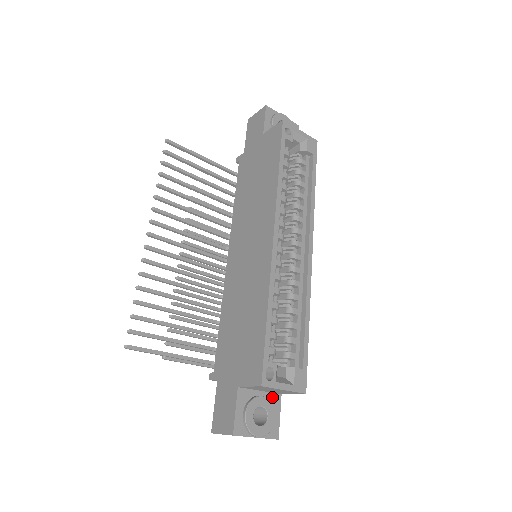
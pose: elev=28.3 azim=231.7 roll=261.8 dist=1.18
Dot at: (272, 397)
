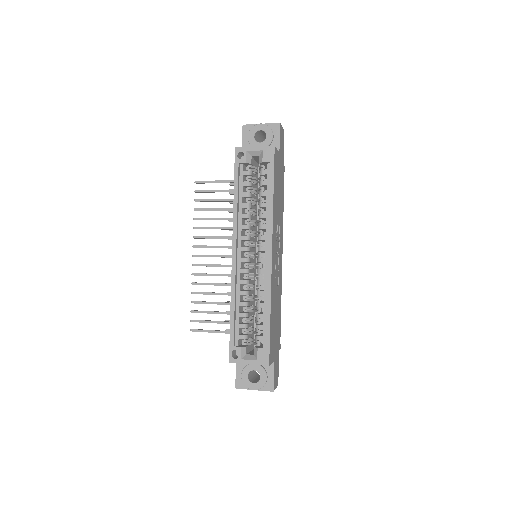
Dot at: occluded
